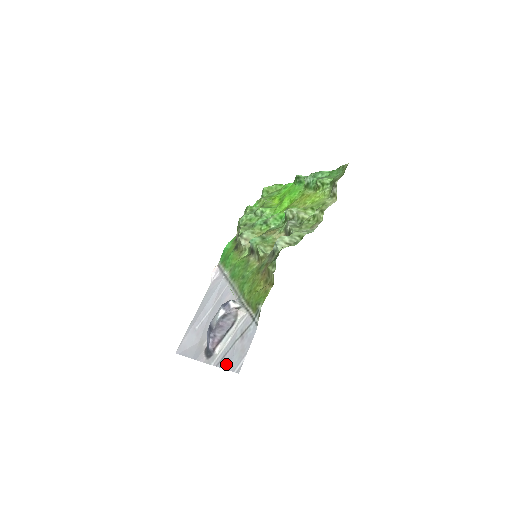
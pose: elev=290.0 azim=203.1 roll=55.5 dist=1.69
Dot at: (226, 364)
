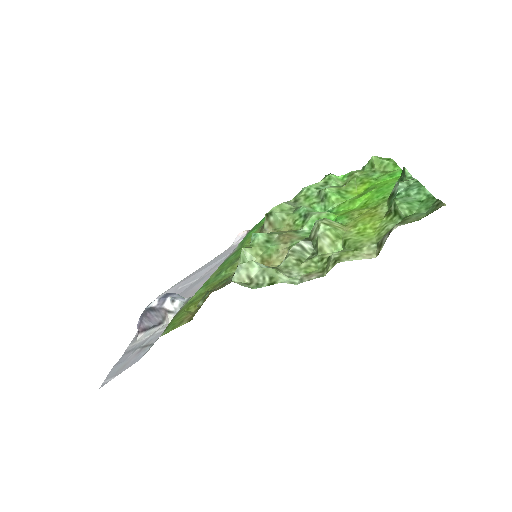
Dot at: (118, 363)
